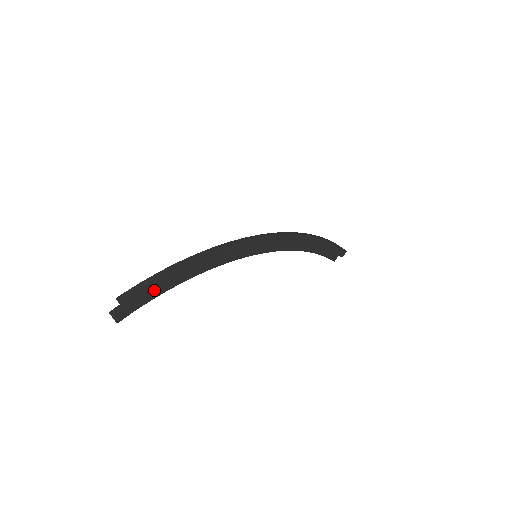
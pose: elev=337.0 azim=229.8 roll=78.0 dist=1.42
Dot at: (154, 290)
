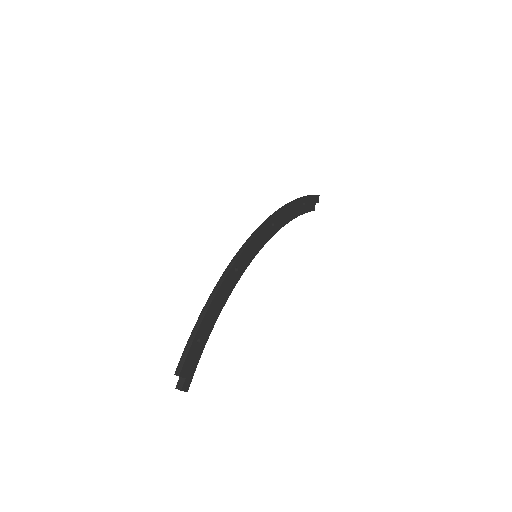
Dot at: (199, 346)
